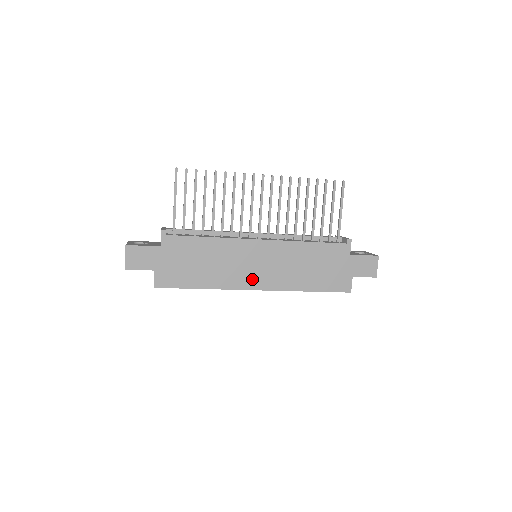
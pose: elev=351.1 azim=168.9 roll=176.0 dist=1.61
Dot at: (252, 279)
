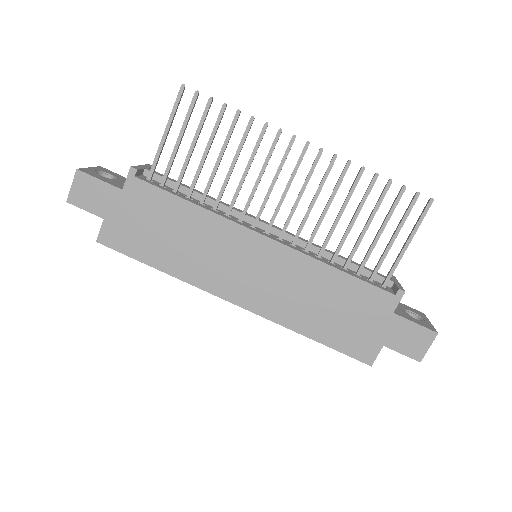
Dot at: (233, 286)
